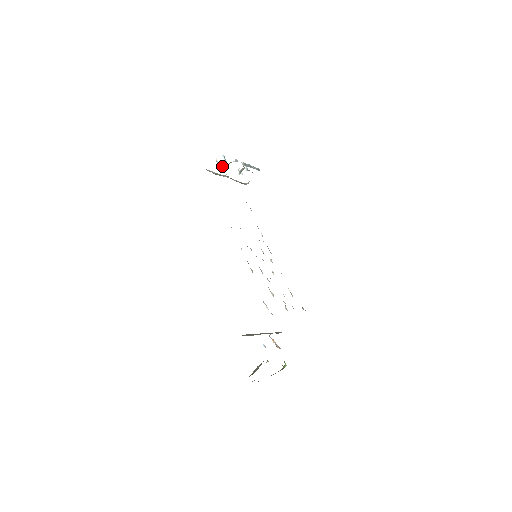
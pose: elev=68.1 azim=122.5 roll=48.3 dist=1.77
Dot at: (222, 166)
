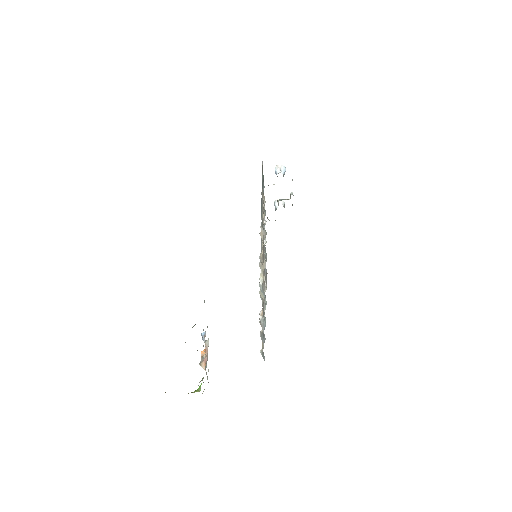
Dot at: (280, 172)
